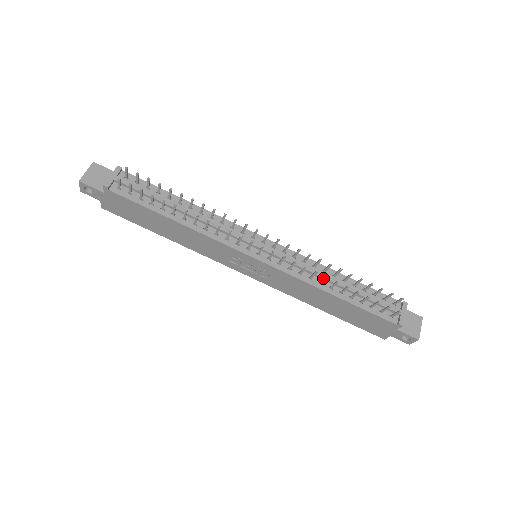
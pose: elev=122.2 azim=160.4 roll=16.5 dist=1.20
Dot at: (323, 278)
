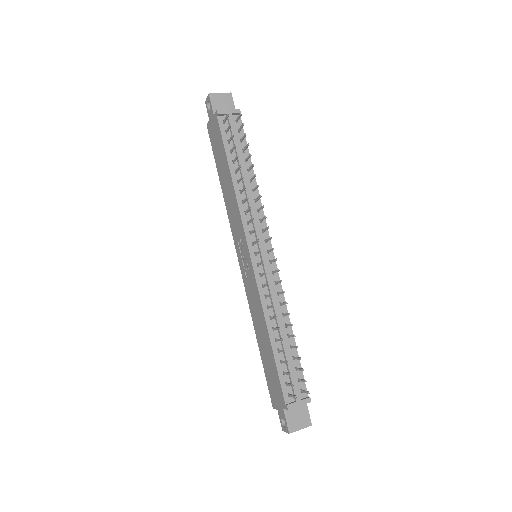
Dot at: occluded
